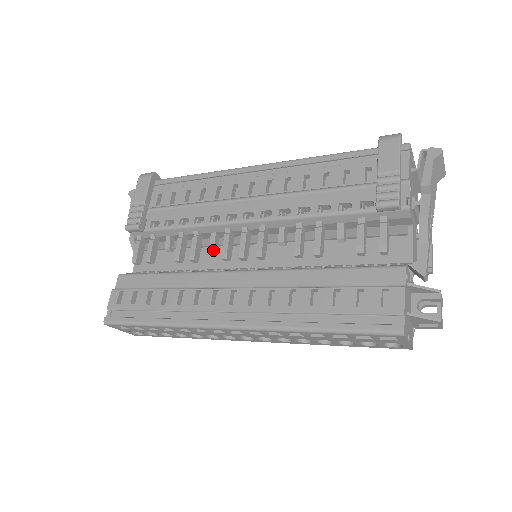
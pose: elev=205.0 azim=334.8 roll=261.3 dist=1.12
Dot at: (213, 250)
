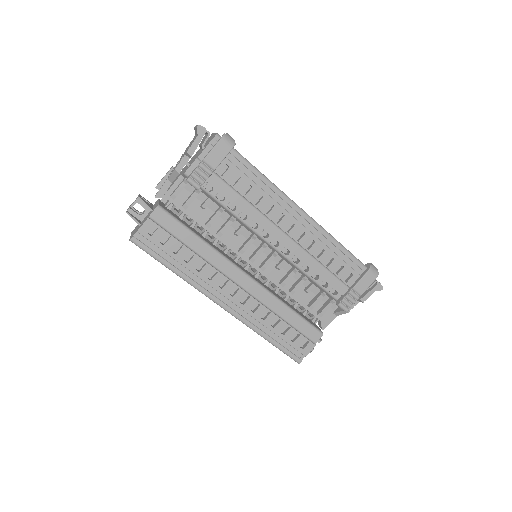
Dot at: (233, 231)
